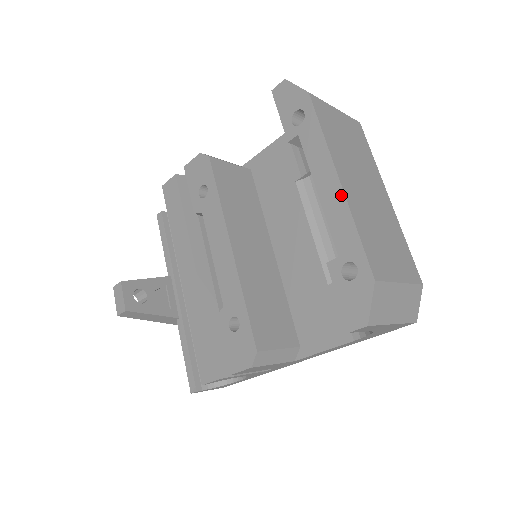
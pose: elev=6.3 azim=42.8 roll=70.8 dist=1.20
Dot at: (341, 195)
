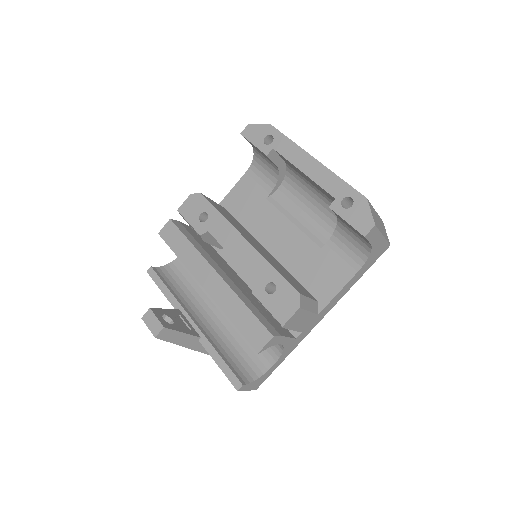
Dot at: (320, 166)
